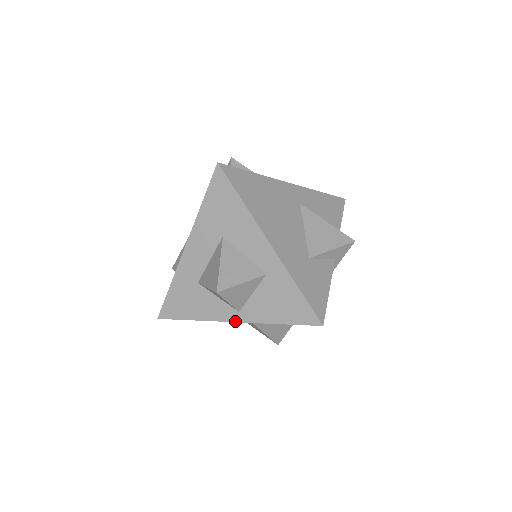
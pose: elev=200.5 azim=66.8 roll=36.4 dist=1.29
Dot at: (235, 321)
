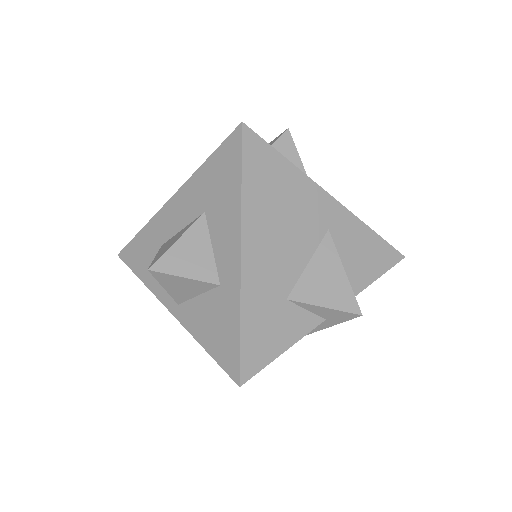
Dot at: (171, 311)
